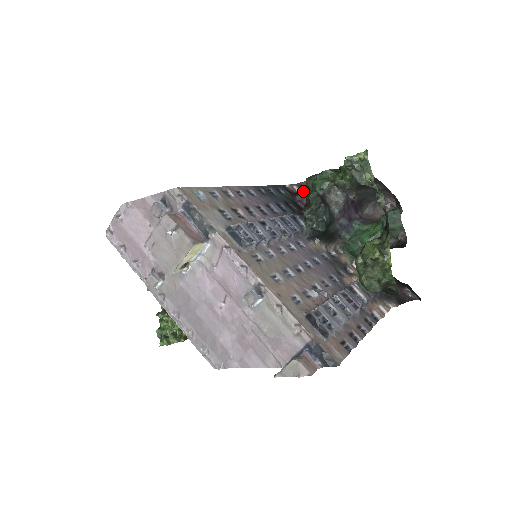
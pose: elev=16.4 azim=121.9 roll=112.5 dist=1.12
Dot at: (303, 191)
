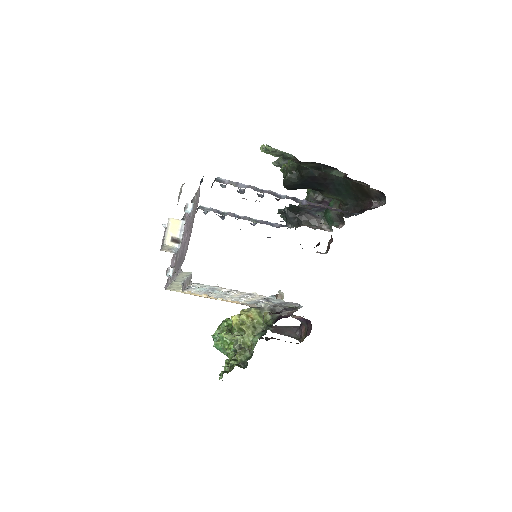
Dot at: occluded
